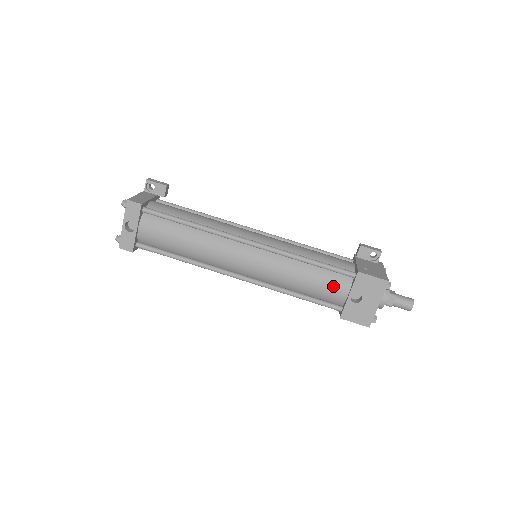
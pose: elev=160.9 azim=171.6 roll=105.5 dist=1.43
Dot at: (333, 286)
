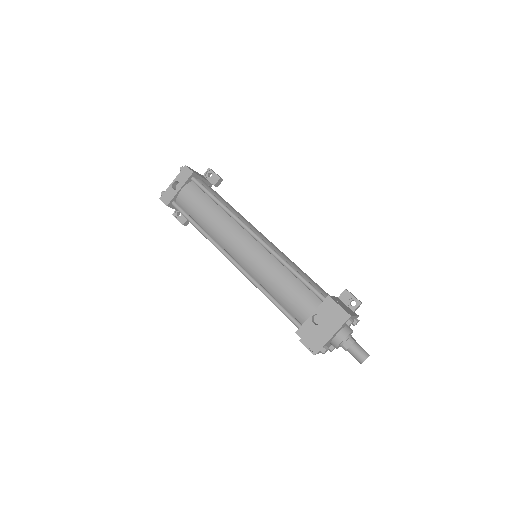
Dot at: (303, 301)
